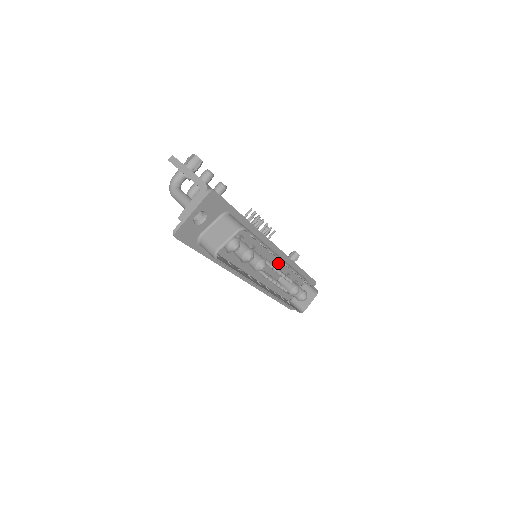
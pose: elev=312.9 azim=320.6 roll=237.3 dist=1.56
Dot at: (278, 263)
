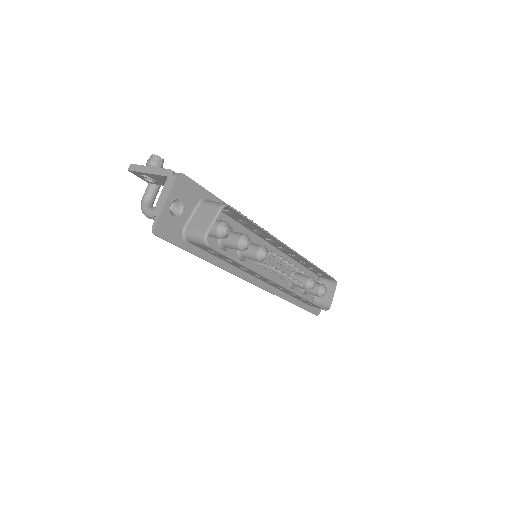
Dot at: occluded
